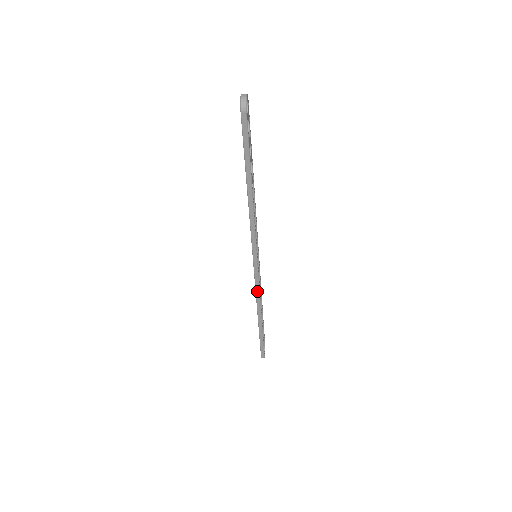
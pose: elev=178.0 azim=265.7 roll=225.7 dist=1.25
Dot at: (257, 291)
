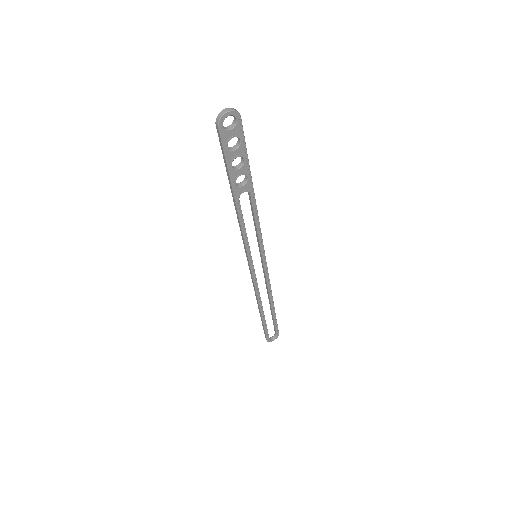
Dot at: (253, 284)
